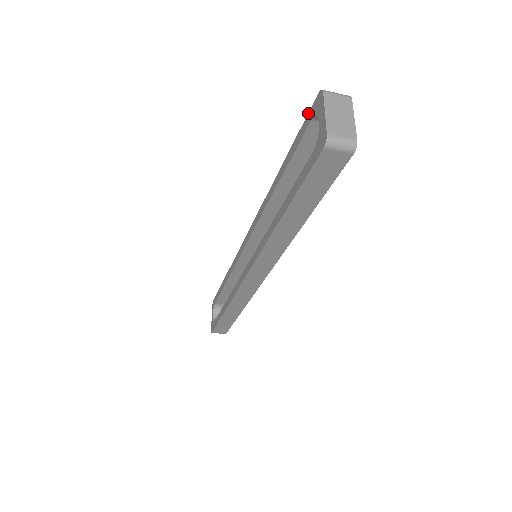
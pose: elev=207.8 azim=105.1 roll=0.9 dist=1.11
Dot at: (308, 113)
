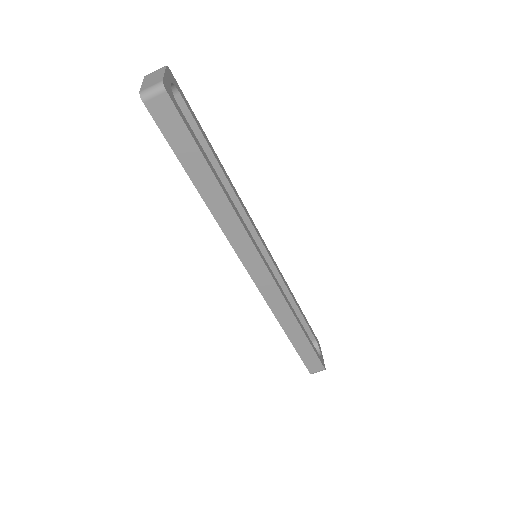
Dot at: occluded
